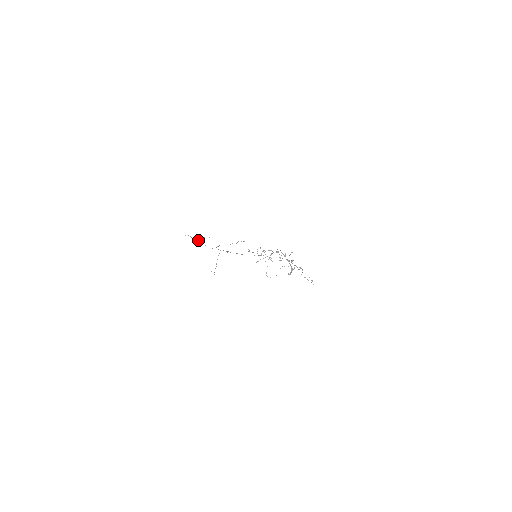
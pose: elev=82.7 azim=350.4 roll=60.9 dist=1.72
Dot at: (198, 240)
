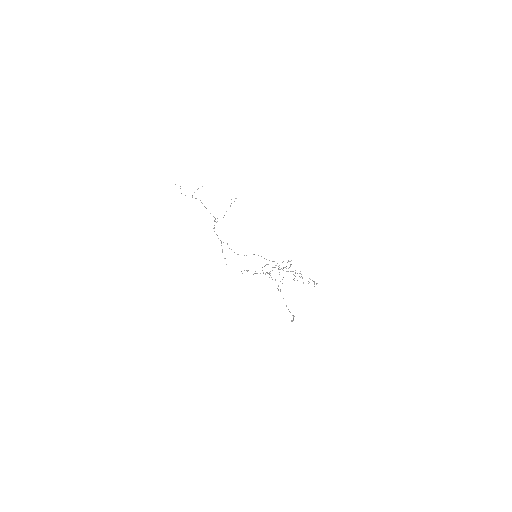
Dot at: (192, 197)
